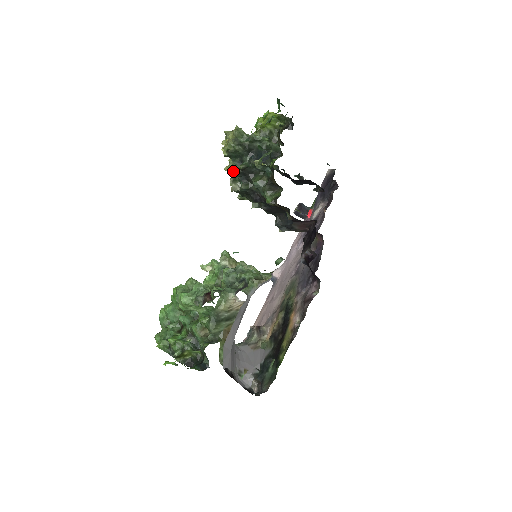
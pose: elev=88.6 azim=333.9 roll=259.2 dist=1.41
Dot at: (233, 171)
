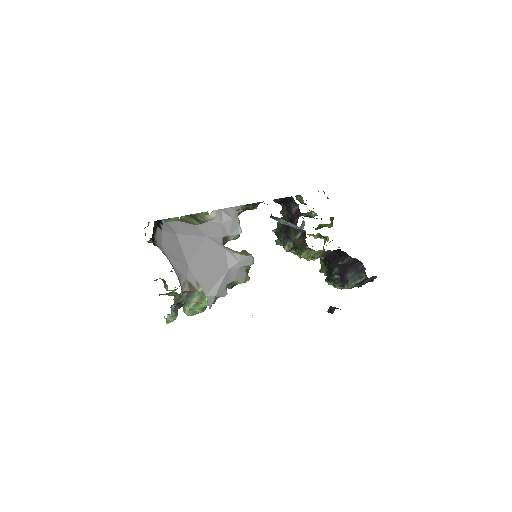
Dot at: occluded
